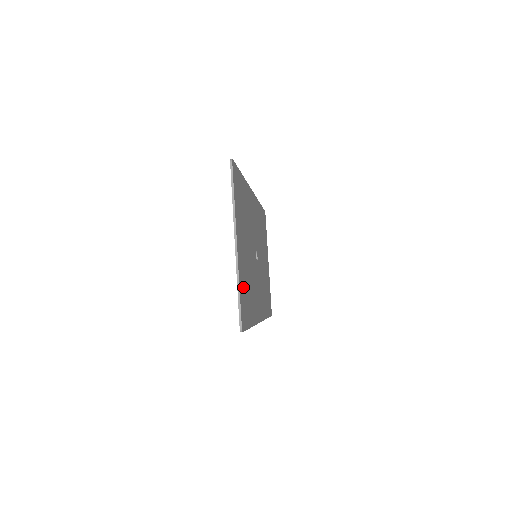
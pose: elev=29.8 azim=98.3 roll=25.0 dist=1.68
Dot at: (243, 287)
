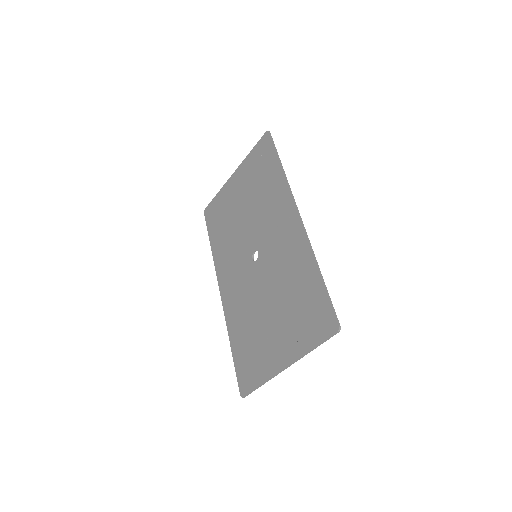
Dot at: (259, 364)
